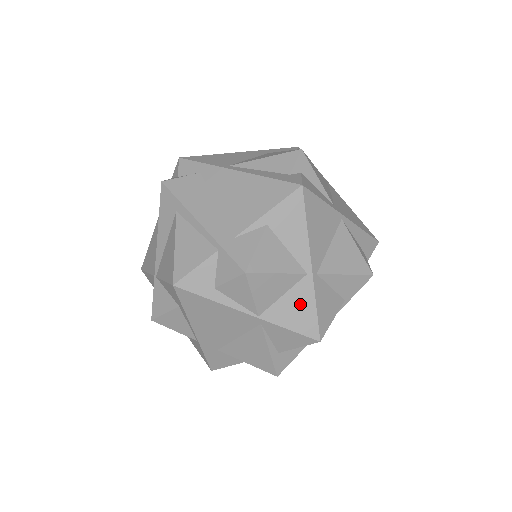
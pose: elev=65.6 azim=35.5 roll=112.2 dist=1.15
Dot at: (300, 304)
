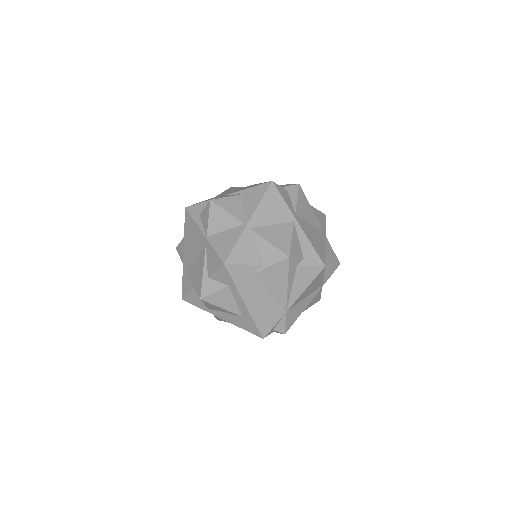
Dot at: (229, 239)
